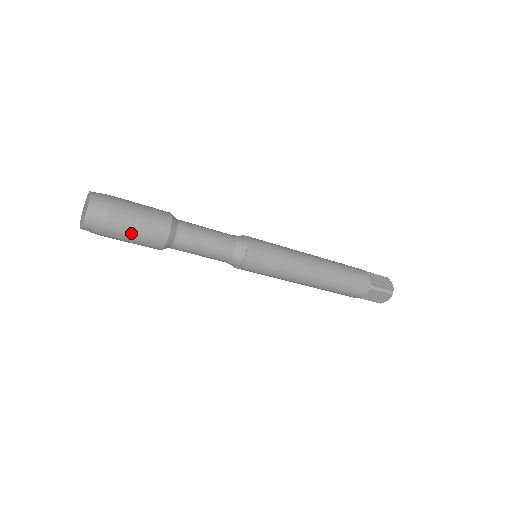
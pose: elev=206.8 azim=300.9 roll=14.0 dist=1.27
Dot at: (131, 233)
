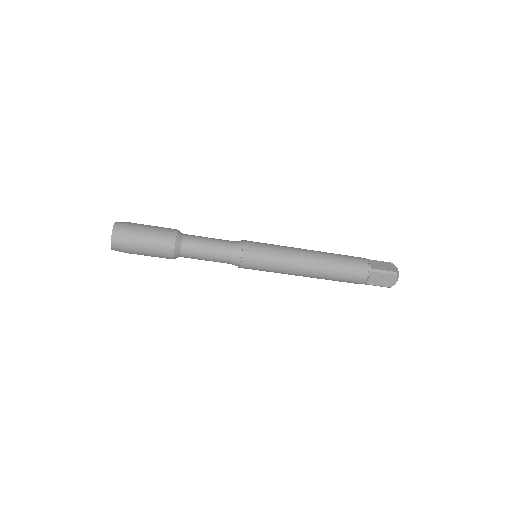
Dot at: (146, 245)
